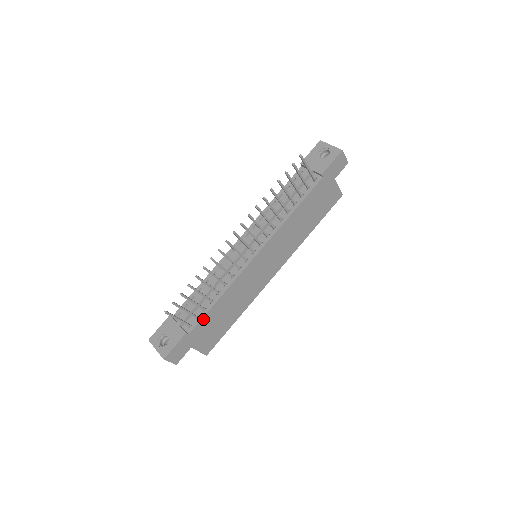
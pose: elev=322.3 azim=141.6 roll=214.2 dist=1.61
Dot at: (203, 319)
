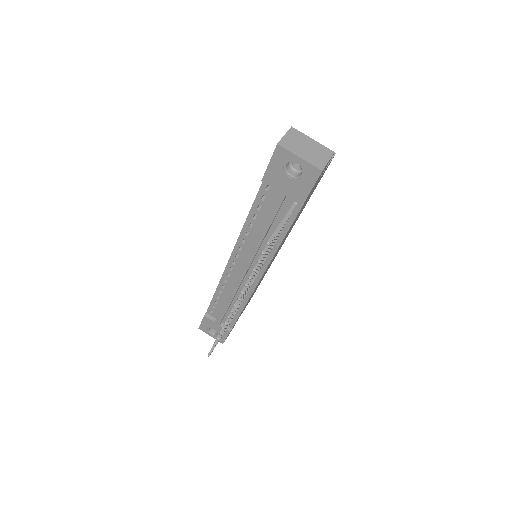
Dot at: (237, 319)
